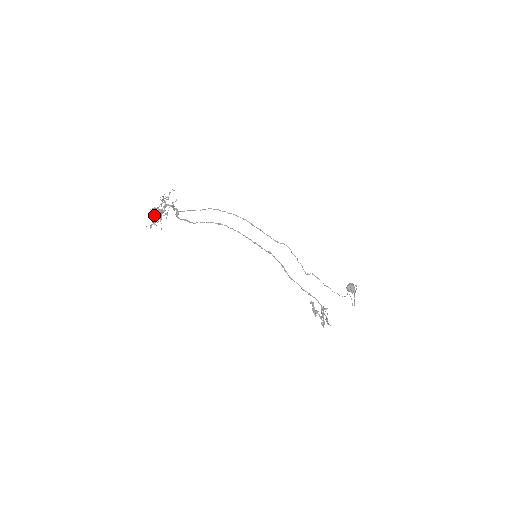
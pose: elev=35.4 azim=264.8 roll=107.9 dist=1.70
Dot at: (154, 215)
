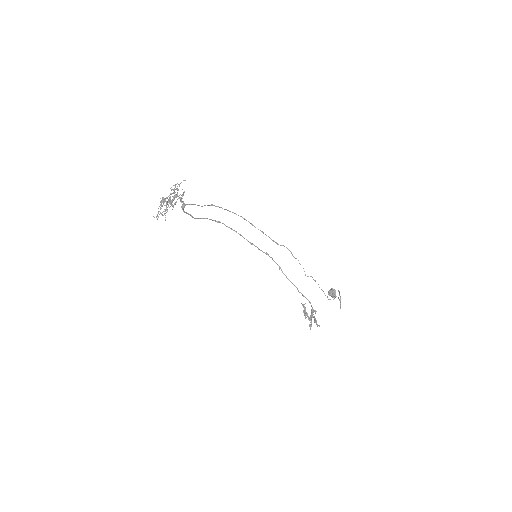
Dot at: (160, 205)
